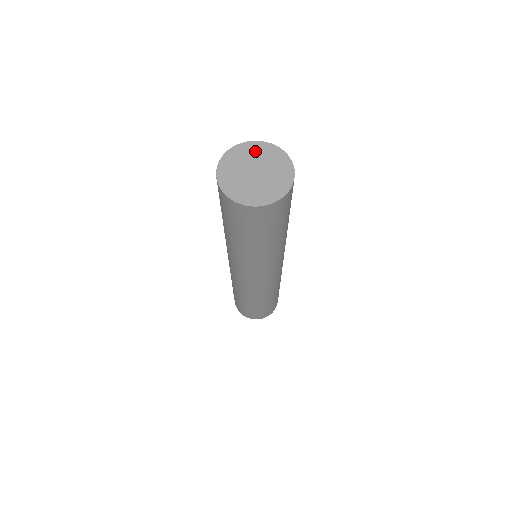
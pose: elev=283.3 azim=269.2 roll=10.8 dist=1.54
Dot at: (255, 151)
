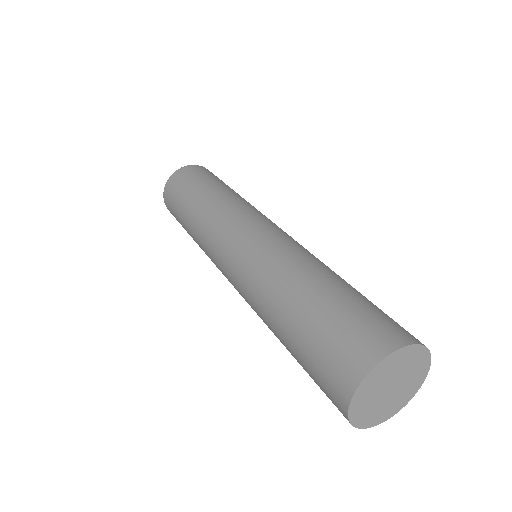
Dot at: (379, 376)
